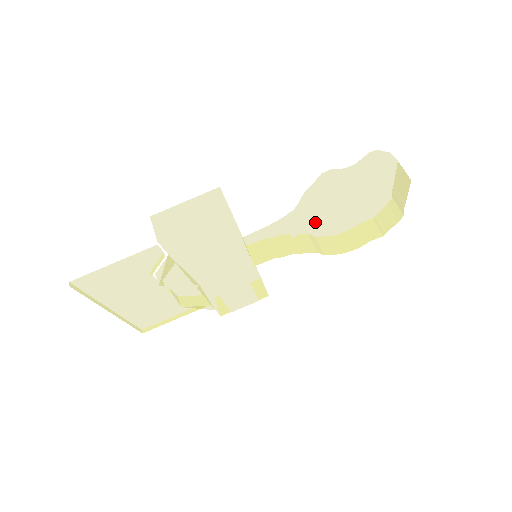
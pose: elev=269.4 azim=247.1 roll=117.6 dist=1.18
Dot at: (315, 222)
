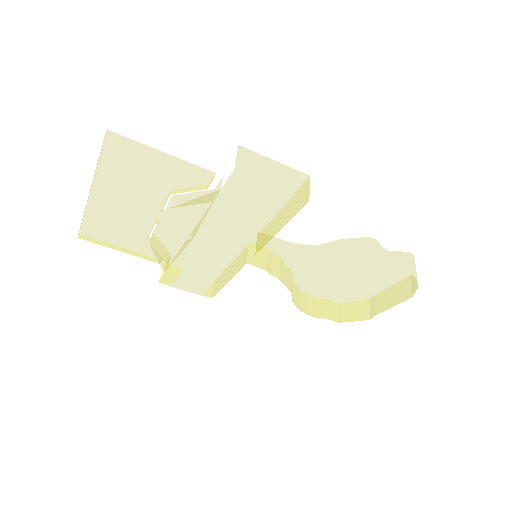
Dot at: (329, 269)
